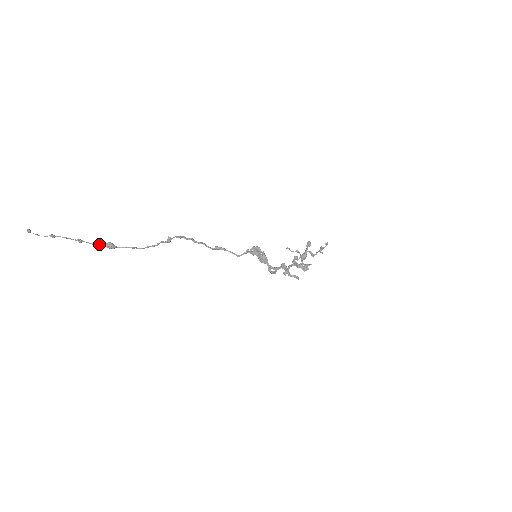
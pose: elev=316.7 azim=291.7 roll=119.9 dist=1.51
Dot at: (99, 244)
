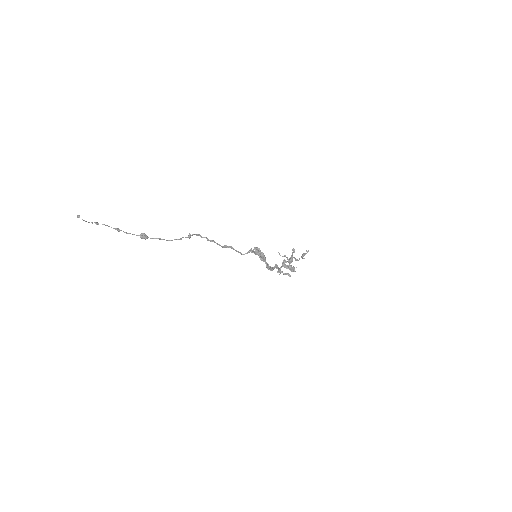
Dot at: (134, 234)
